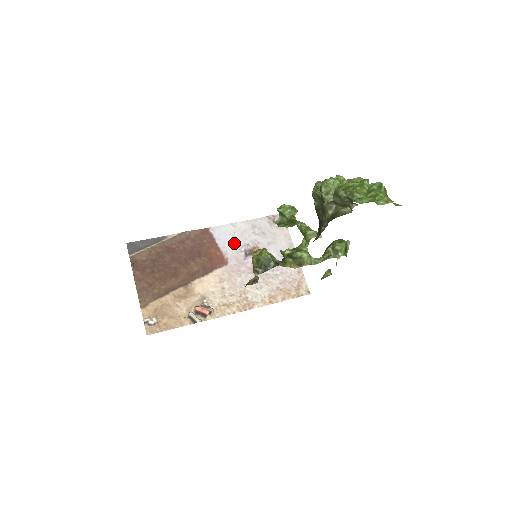
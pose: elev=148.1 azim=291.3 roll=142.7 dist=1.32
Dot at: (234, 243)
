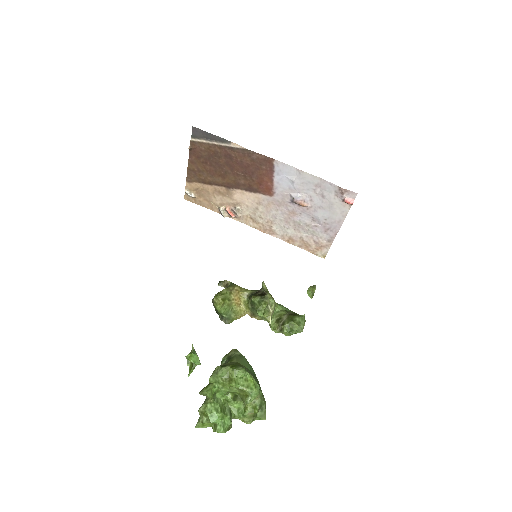
Dot at: (289, 186)
